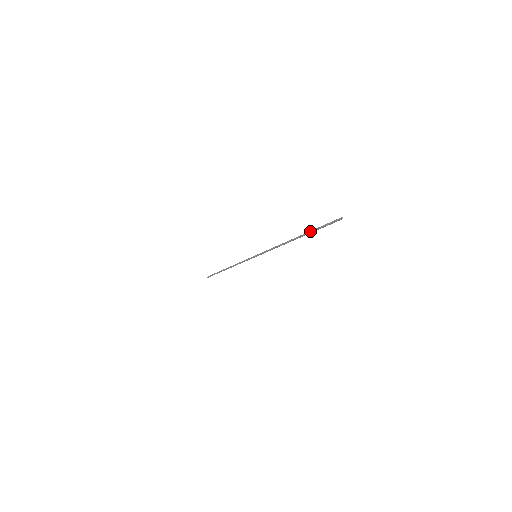
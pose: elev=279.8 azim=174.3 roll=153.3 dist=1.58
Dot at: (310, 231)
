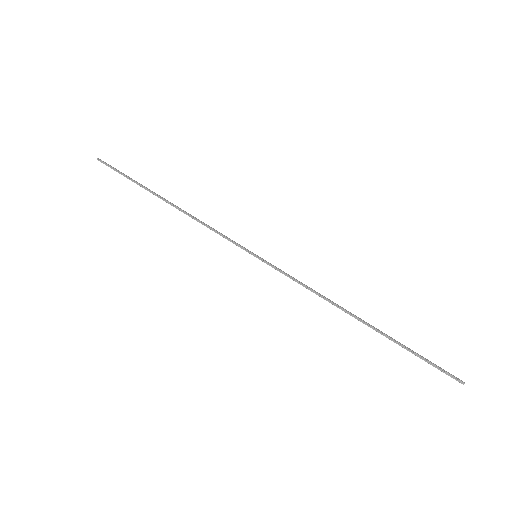
Dot at: (397, 342)
